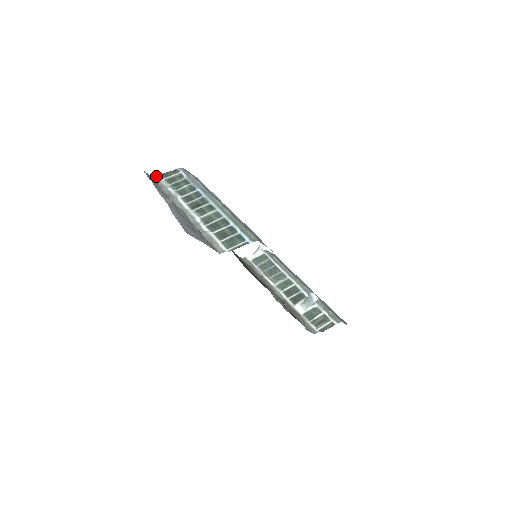
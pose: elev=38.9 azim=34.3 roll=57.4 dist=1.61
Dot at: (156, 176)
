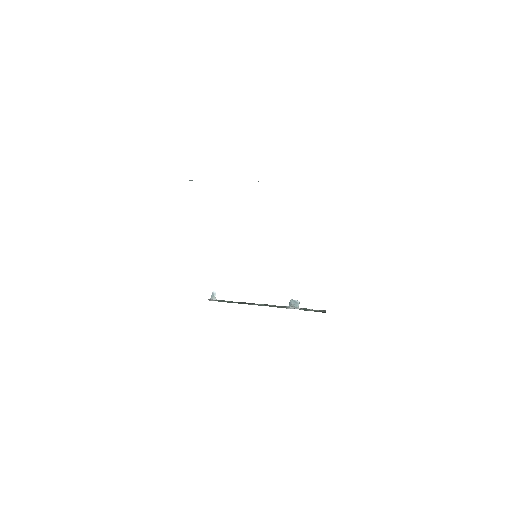
Dot at: occluded
